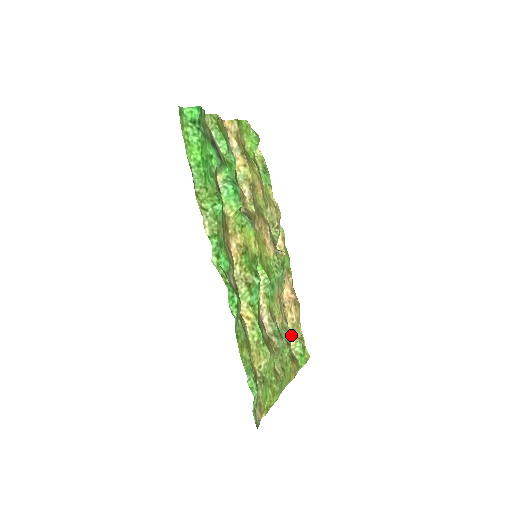
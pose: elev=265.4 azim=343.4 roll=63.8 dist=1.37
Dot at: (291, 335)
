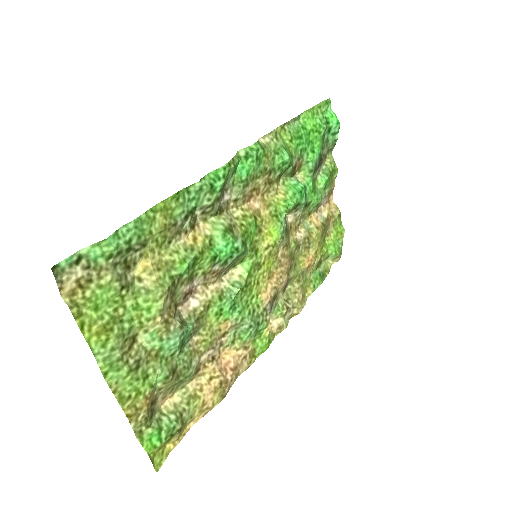
Dot at: (179, 399)
